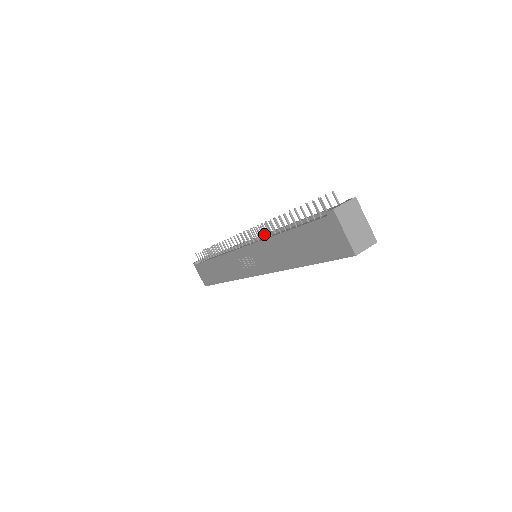
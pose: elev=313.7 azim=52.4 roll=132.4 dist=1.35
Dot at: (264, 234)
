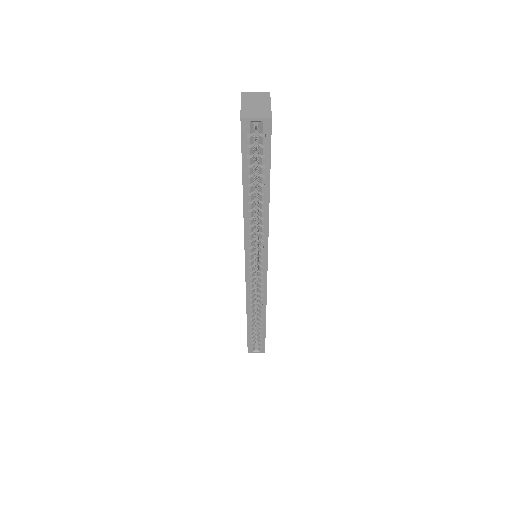
Dot at: occluded
